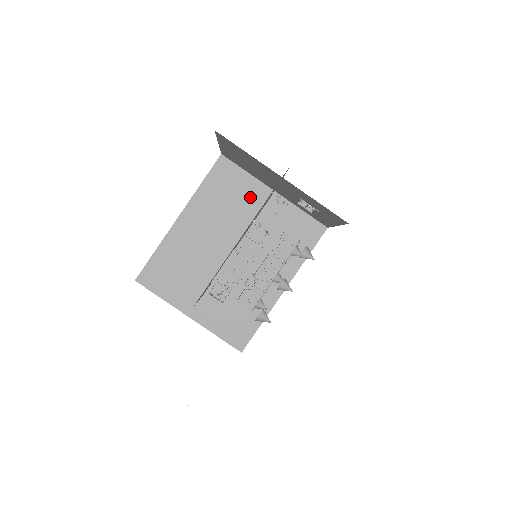
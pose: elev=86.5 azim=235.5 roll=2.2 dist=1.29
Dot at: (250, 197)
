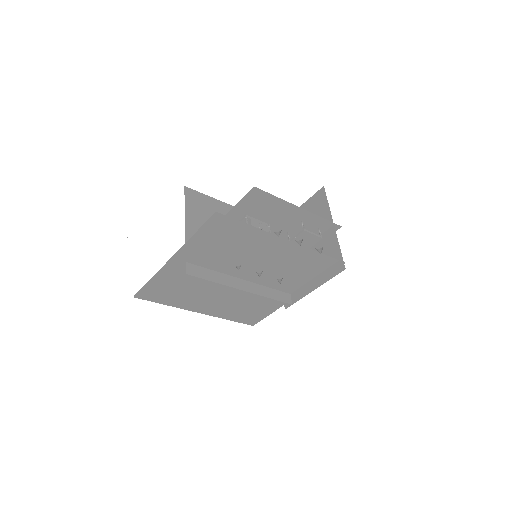
Dot at: occluded
